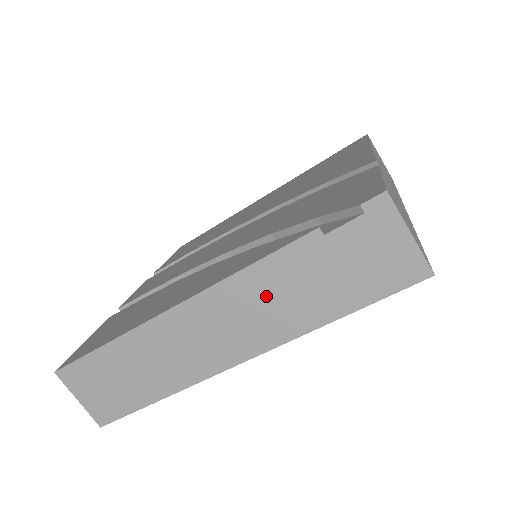
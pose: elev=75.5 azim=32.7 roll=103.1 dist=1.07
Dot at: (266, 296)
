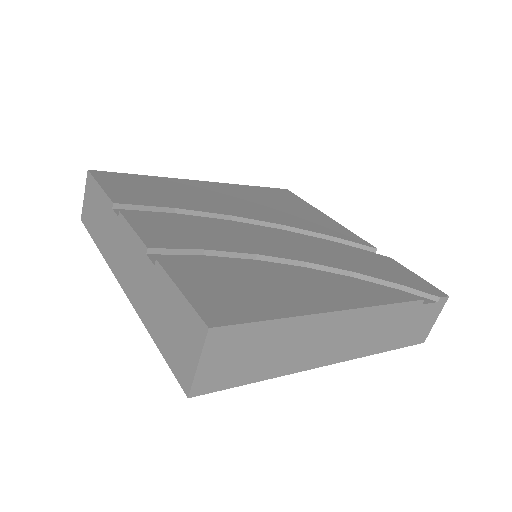
Dot at: (380, 325)
